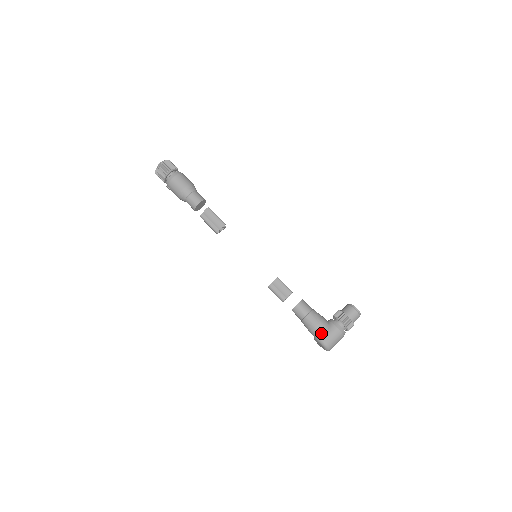
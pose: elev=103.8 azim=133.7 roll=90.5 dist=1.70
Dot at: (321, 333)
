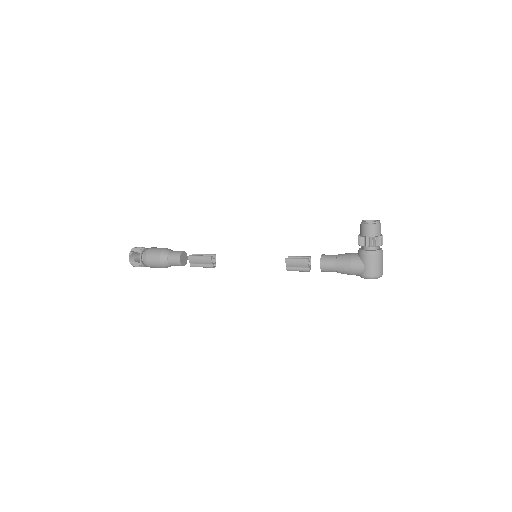
Dot at: (360, 271)
